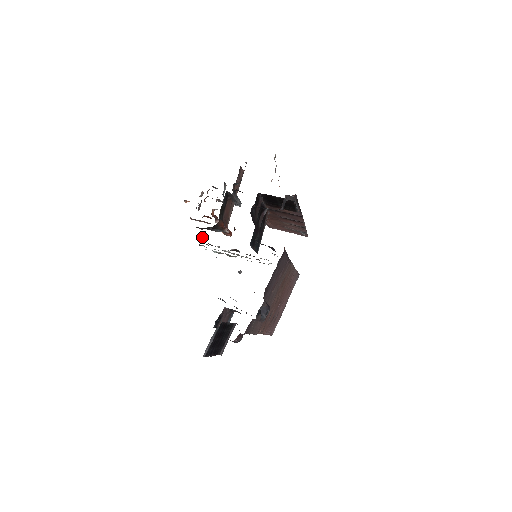
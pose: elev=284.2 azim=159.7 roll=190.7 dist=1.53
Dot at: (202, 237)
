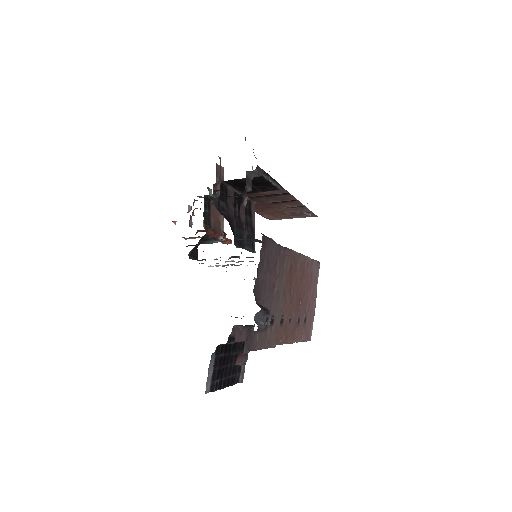
Dot at: (195, 254)
